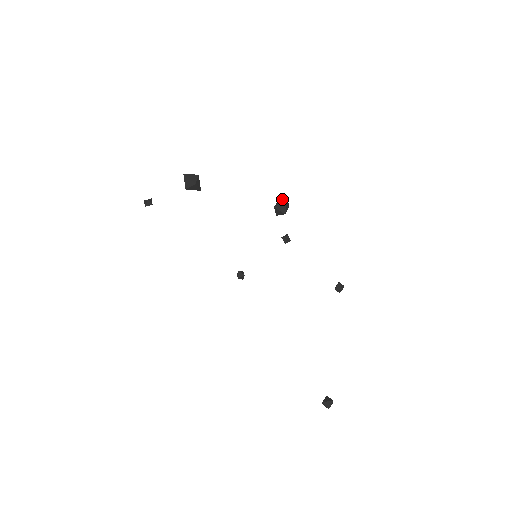
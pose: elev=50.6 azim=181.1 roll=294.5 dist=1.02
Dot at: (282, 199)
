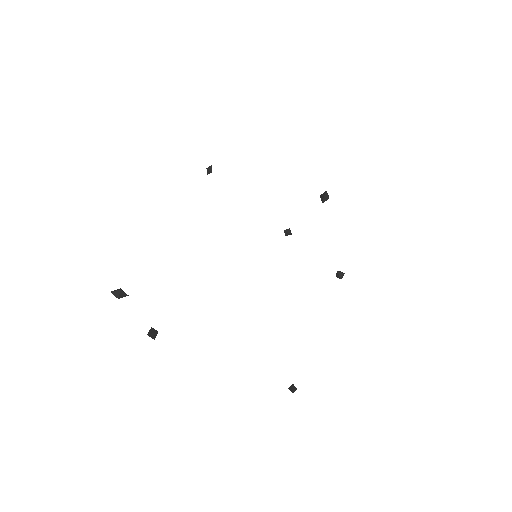
Dot at: (149, 331)
